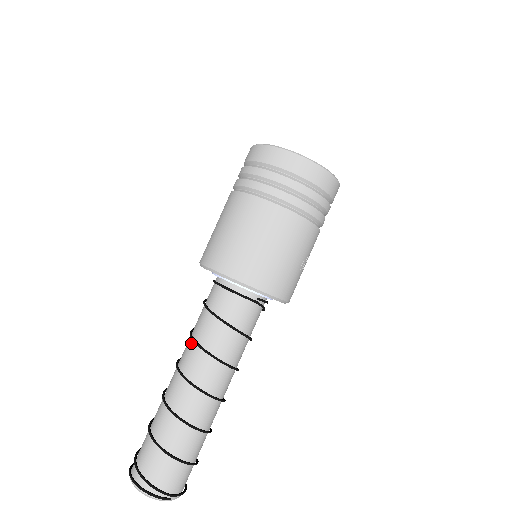
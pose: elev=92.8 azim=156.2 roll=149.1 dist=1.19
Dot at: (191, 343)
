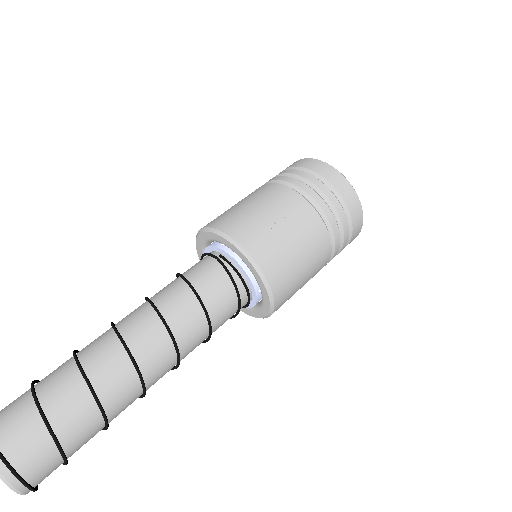
Dot at: occluded
